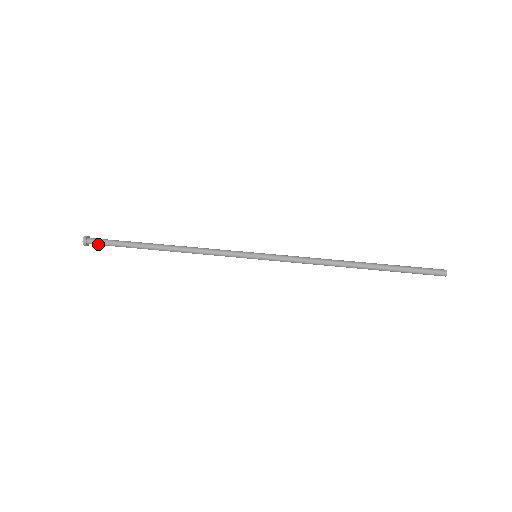
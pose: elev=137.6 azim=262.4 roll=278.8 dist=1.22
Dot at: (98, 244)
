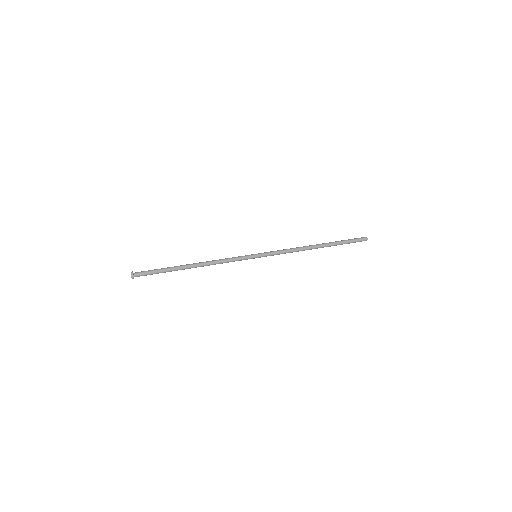
Dot at: (143, 275)
